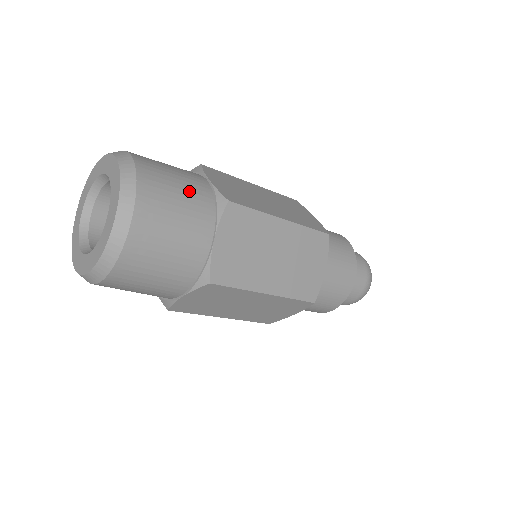
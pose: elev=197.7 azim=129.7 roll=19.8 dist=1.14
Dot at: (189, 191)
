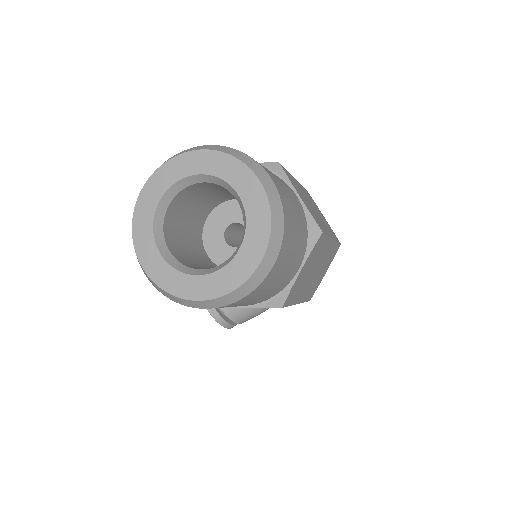
Dot at: occluded
